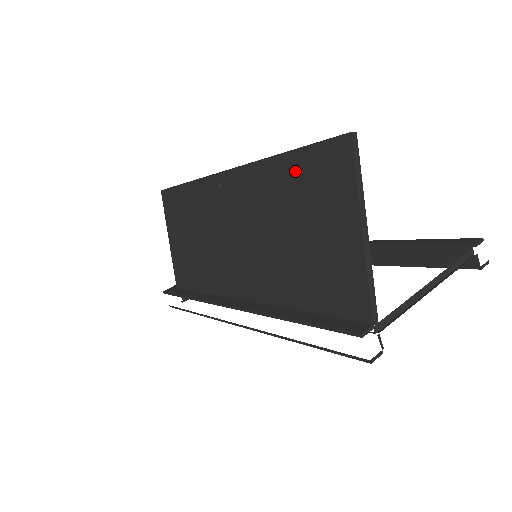
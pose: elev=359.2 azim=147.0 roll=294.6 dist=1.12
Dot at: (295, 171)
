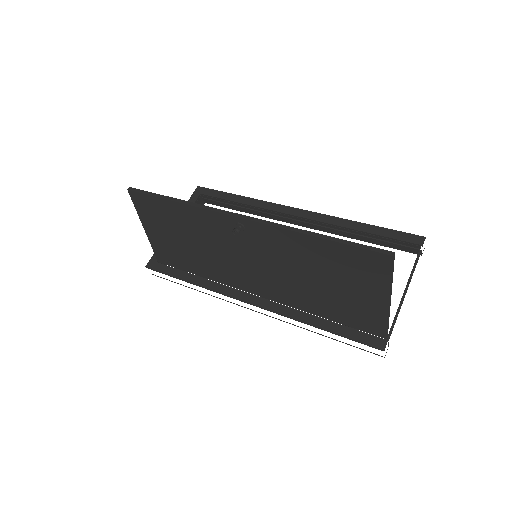
Dot at: (331, 253)
